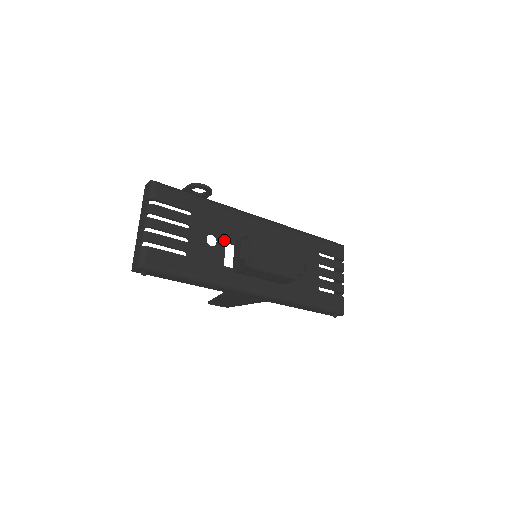
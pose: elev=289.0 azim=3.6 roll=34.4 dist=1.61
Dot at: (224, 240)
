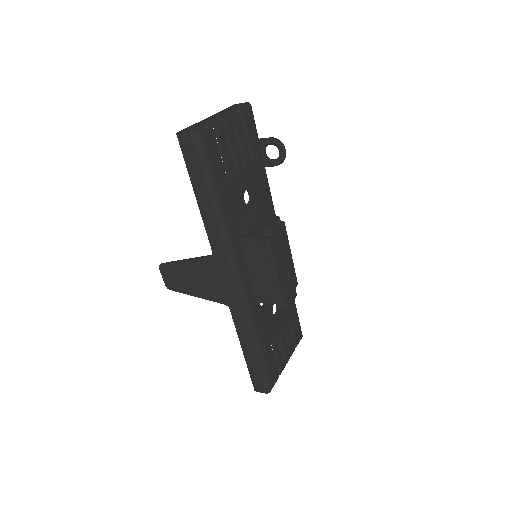
Dot at: (253, 210)
